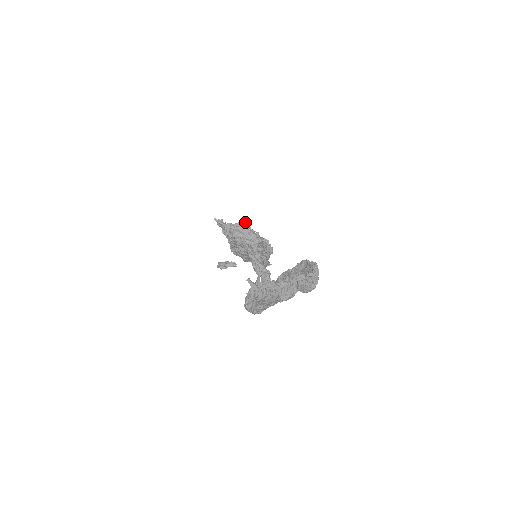
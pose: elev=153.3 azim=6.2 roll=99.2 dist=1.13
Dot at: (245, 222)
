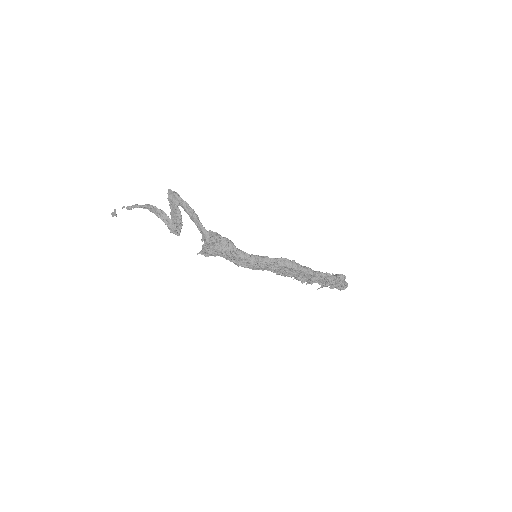
Dot at: occluded
